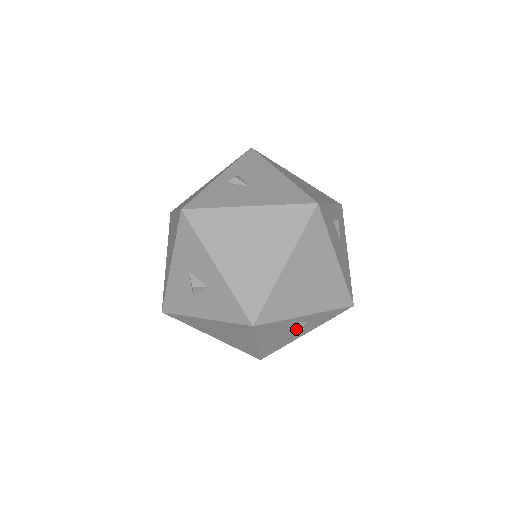
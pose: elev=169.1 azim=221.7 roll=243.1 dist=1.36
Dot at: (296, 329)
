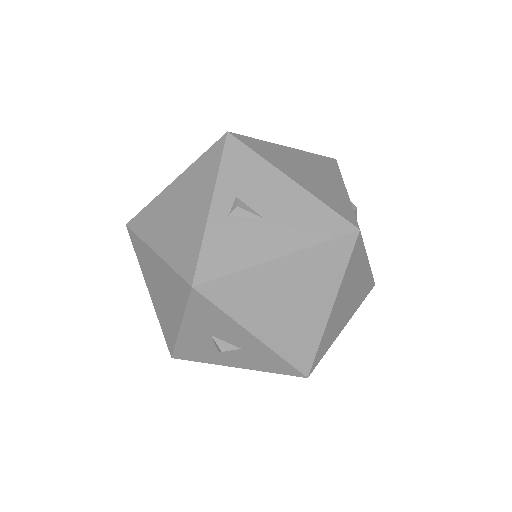
Dot at: occluded
